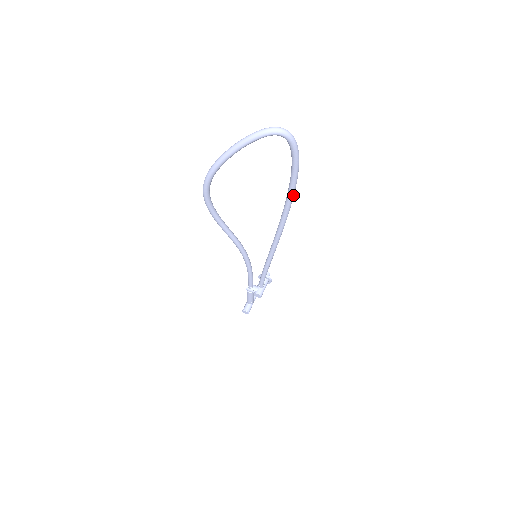
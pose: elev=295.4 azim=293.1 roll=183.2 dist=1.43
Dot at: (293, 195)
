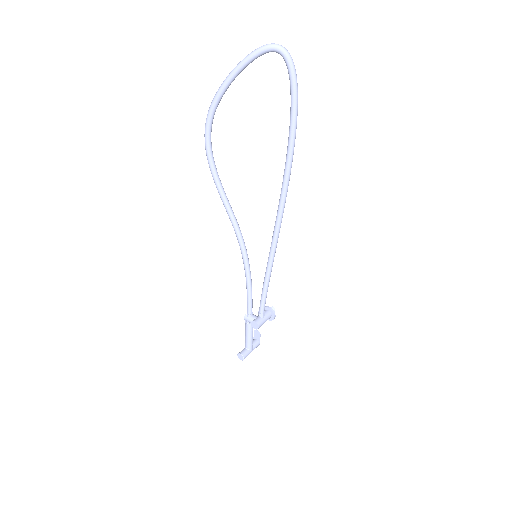
Dot at: (293, 147)
